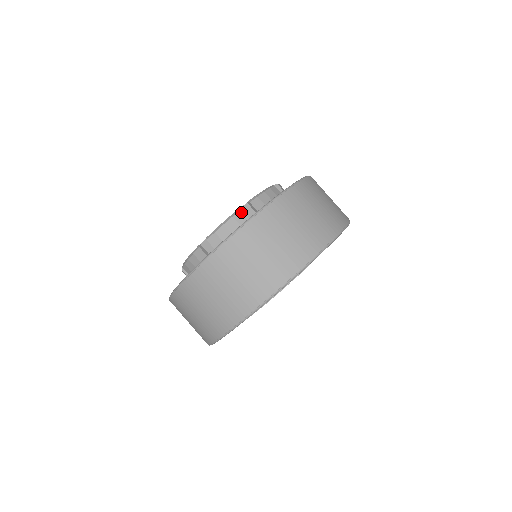
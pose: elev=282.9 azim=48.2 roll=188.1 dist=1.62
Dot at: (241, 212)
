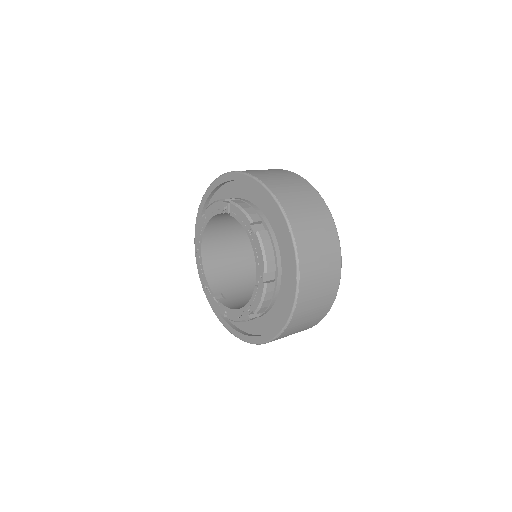
Dot at: (268, 285)
